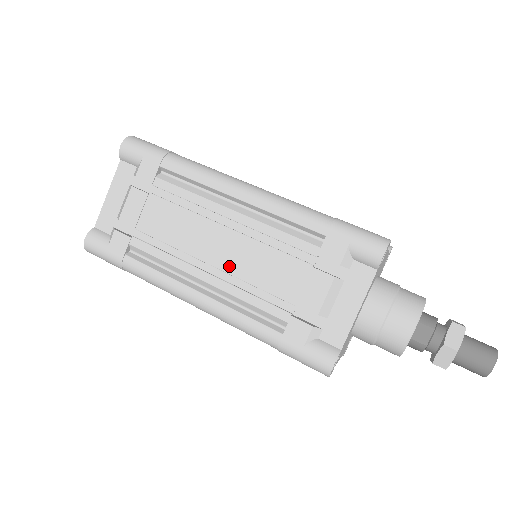
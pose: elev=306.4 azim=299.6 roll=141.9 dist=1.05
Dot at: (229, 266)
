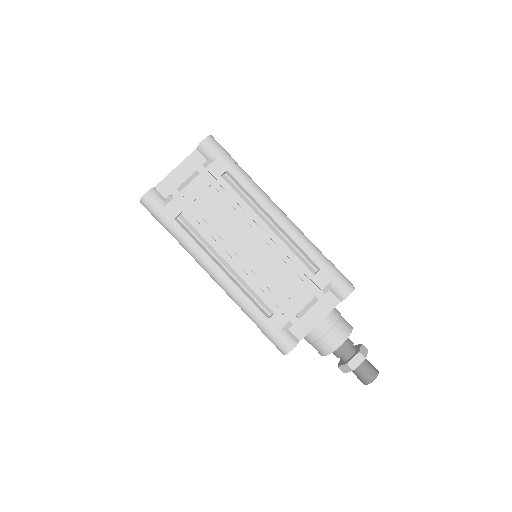
Dot at: occluded
